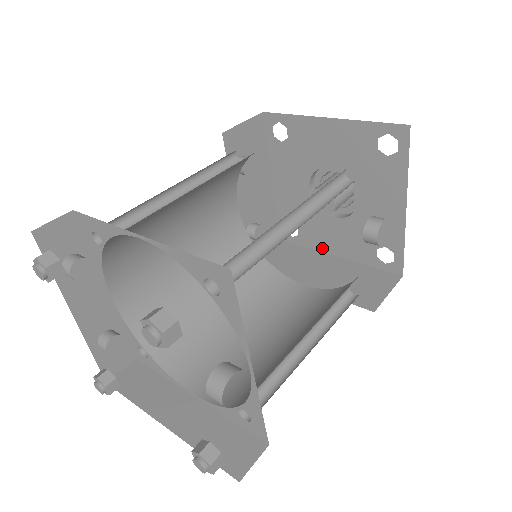
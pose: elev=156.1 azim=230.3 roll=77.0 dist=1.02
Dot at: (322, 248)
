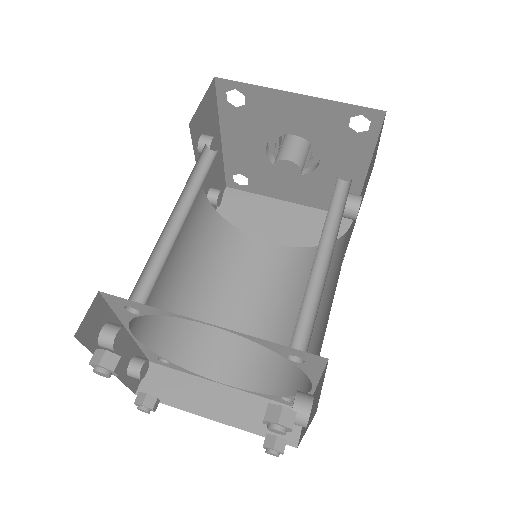
Dot at: (274, 195)
